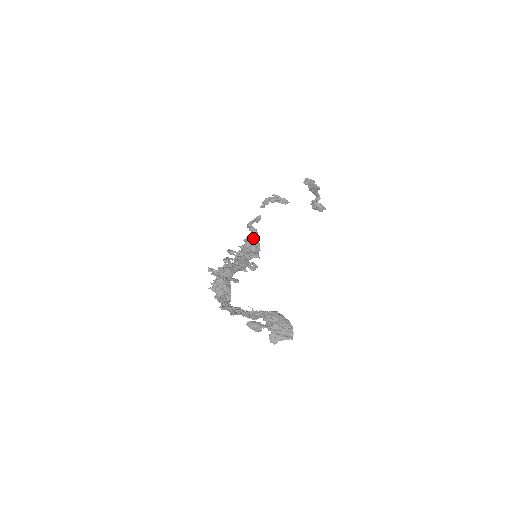
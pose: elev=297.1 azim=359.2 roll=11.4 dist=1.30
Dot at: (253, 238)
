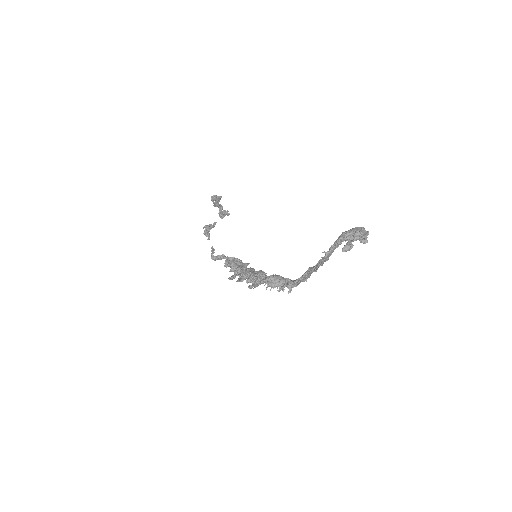
Dot at: (229, 259)
